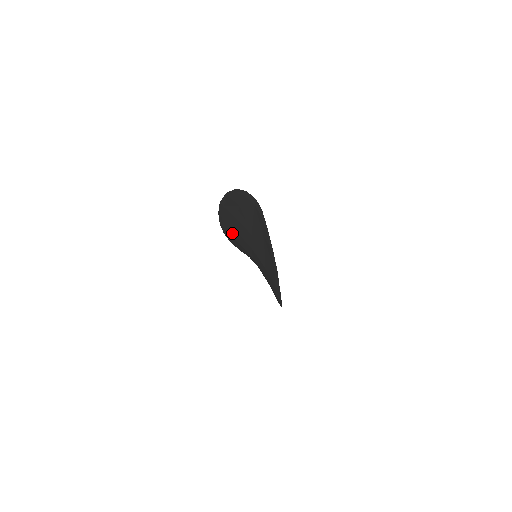
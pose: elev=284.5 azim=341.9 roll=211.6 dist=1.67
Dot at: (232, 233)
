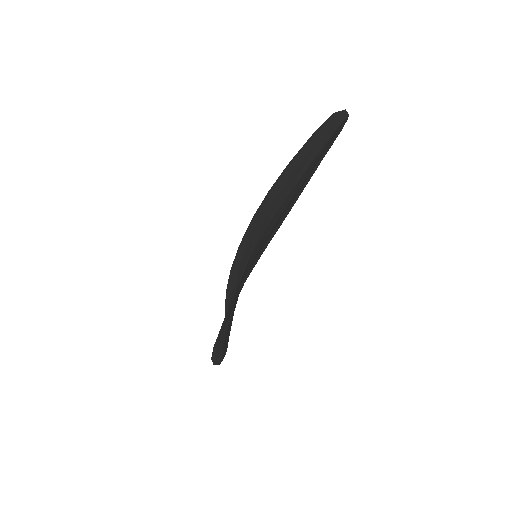
Dot at: (258, 221)
